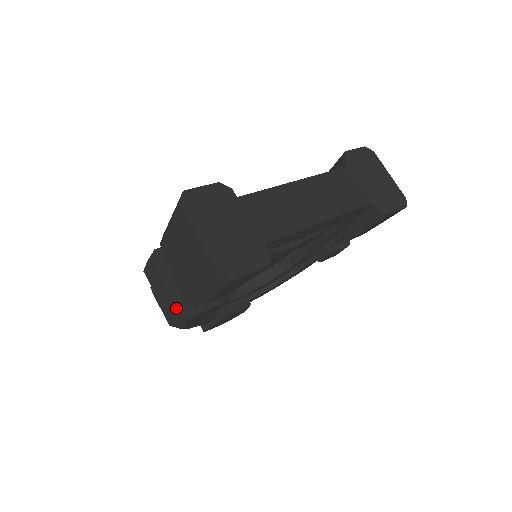
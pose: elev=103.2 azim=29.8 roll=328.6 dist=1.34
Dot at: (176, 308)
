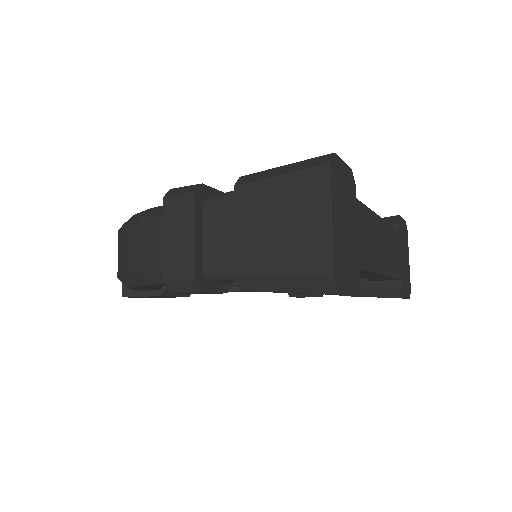
Dot at: (194, 271)
